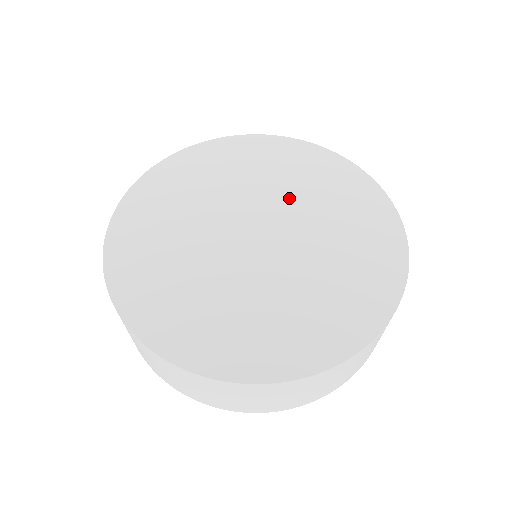
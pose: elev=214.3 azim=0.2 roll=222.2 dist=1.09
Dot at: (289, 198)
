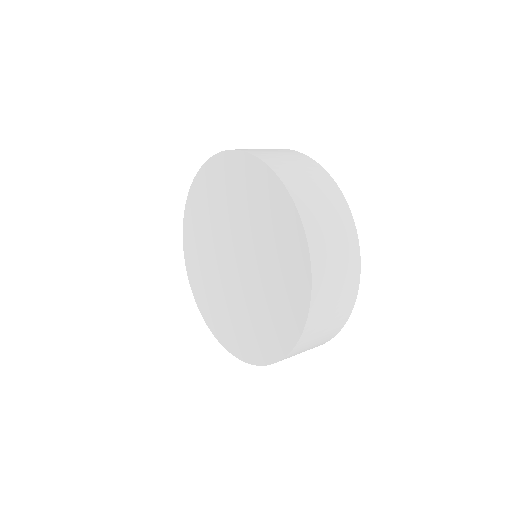
Dot at: (229, 217)
